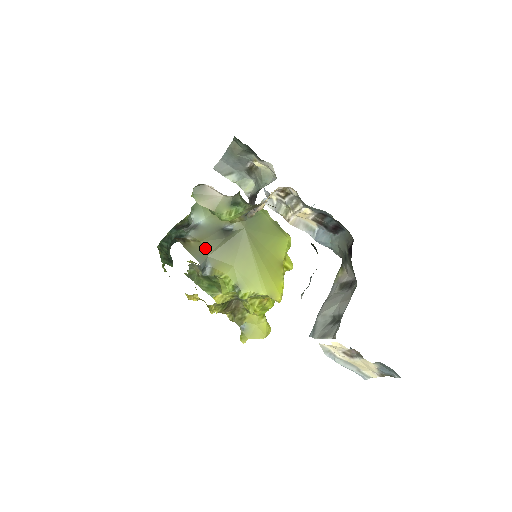
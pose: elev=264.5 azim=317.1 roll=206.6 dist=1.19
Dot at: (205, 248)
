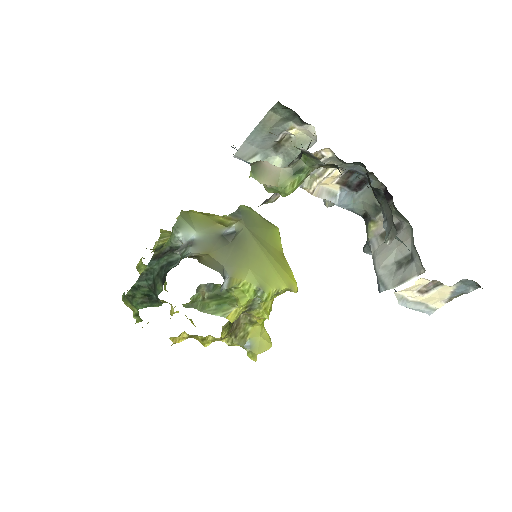
Dot at: (216, 259)
